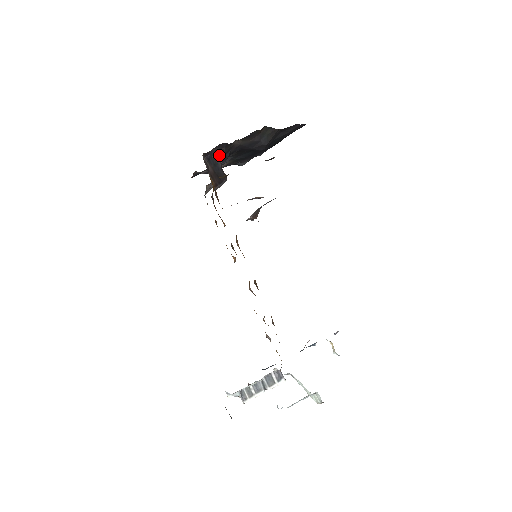
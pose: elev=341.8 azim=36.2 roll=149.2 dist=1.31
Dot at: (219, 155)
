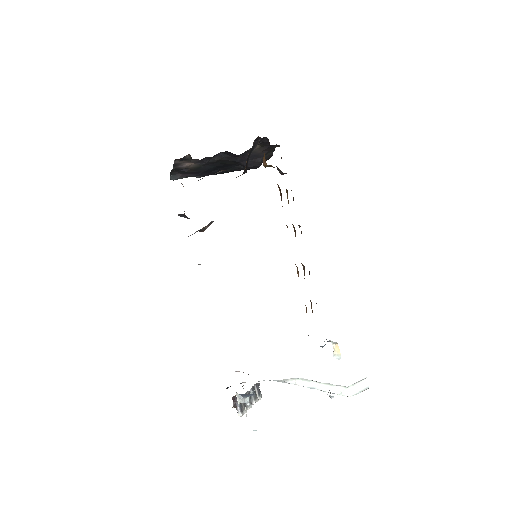
Dot at: (255, 147)
